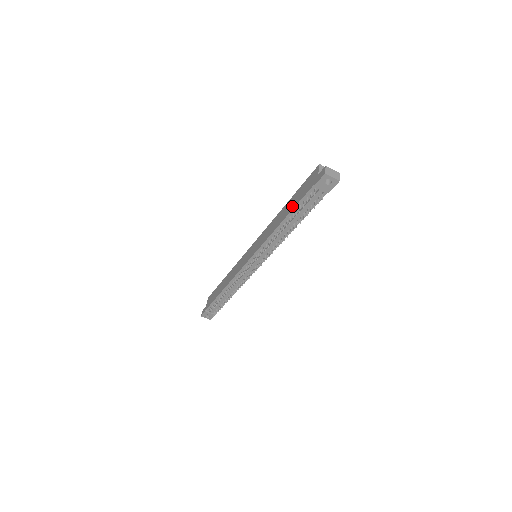
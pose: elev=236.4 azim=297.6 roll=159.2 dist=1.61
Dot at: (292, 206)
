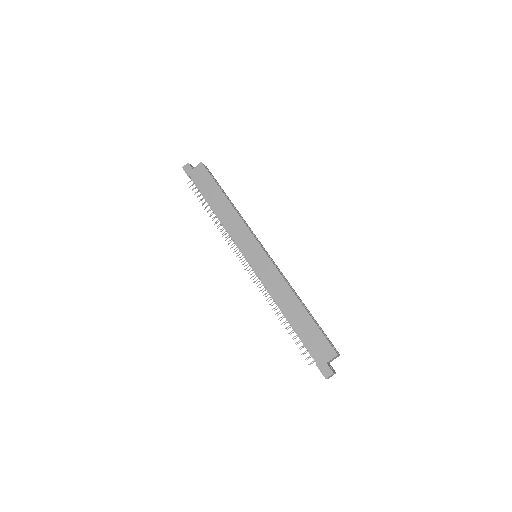
Dot at: (299, 328)
